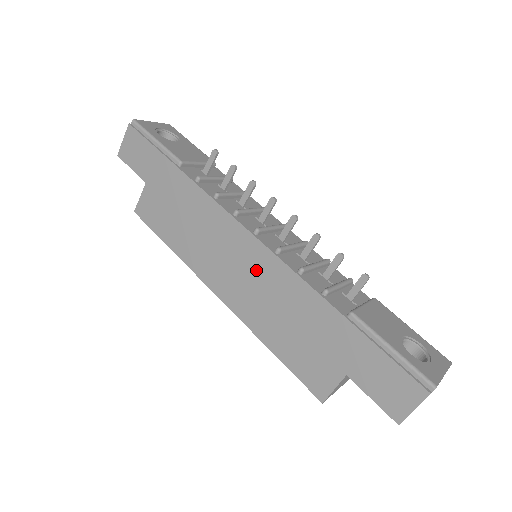
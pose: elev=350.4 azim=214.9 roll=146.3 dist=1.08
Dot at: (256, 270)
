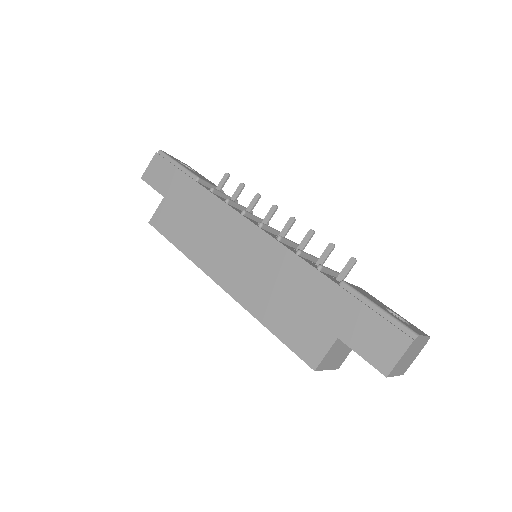
Dot at: (258, 256)
